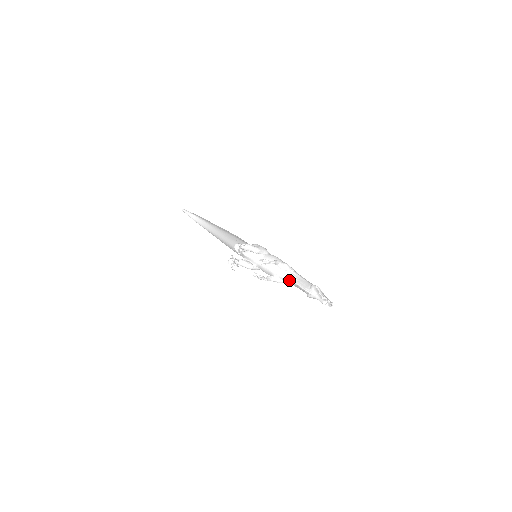
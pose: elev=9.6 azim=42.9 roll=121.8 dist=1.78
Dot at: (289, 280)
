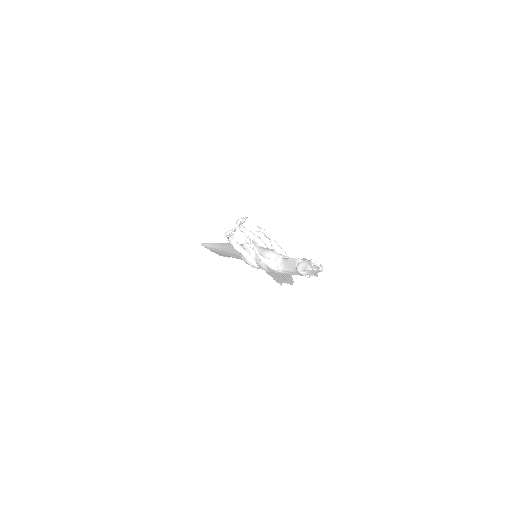
Dot at: (282, 261)
